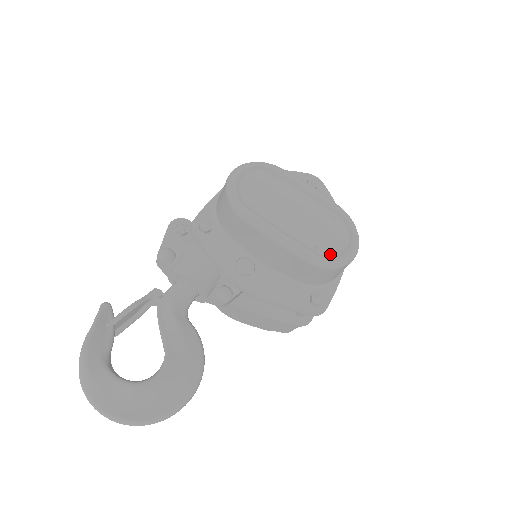
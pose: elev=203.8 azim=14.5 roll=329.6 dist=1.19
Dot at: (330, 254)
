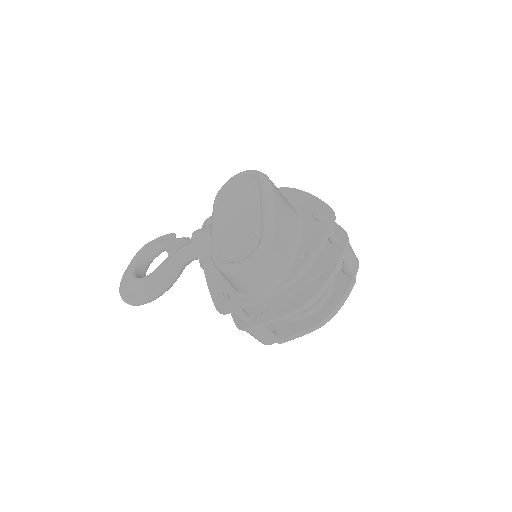
Dot at: (225, 258)
